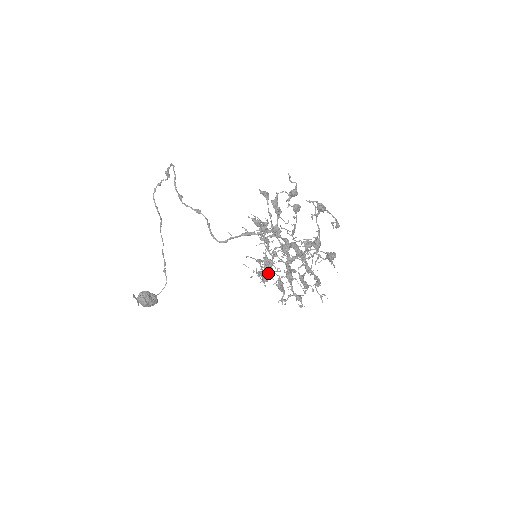
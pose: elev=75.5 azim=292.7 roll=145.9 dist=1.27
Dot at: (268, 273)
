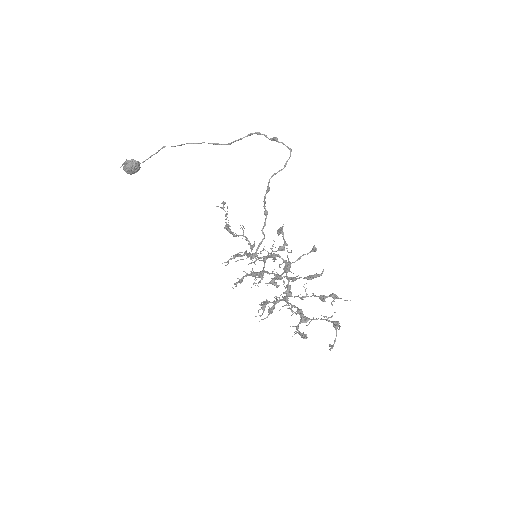
Dot at: occluded
